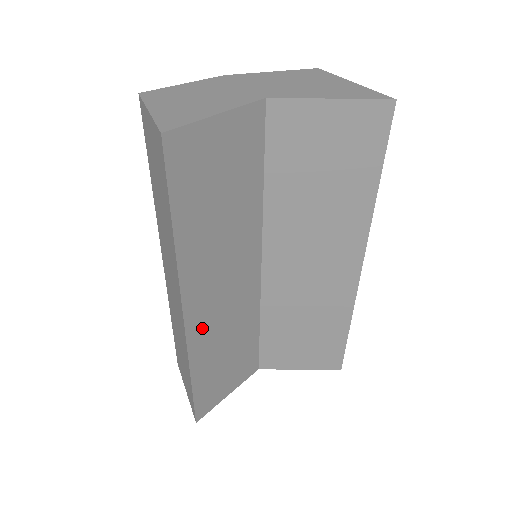
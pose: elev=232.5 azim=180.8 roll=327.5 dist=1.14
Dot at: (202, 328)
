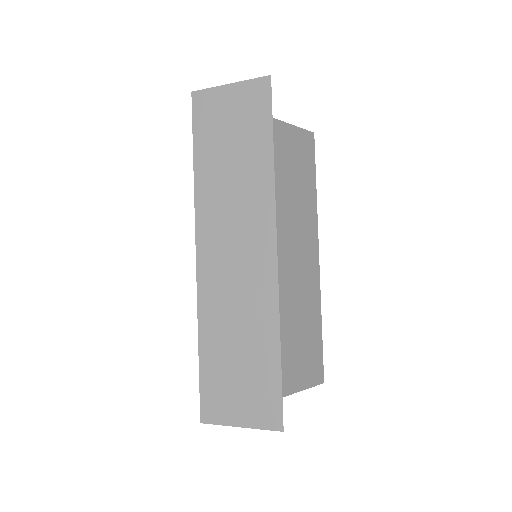
Dot at: occluded
